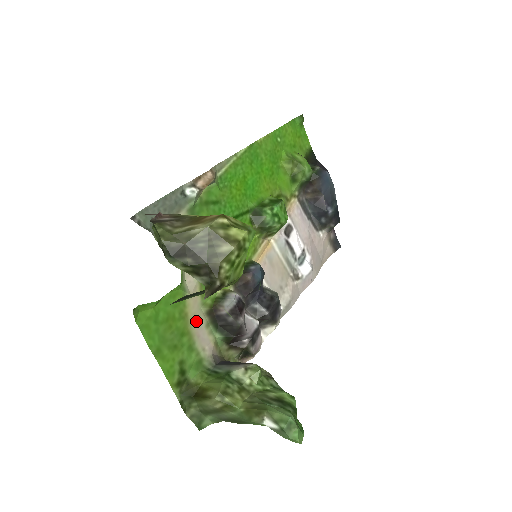
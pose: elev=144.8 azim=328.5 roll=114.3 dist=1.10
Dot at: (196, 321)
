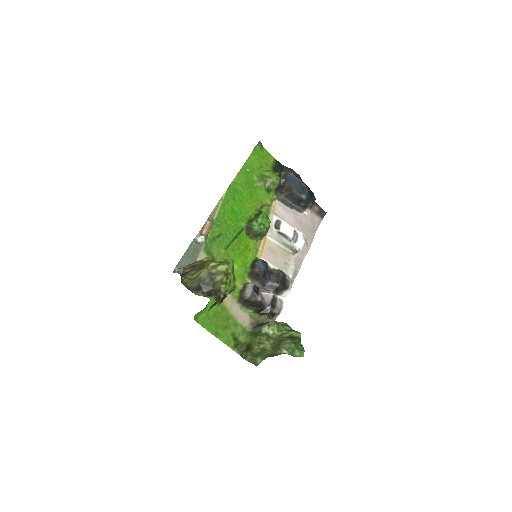
Dot at: (233, 308)
